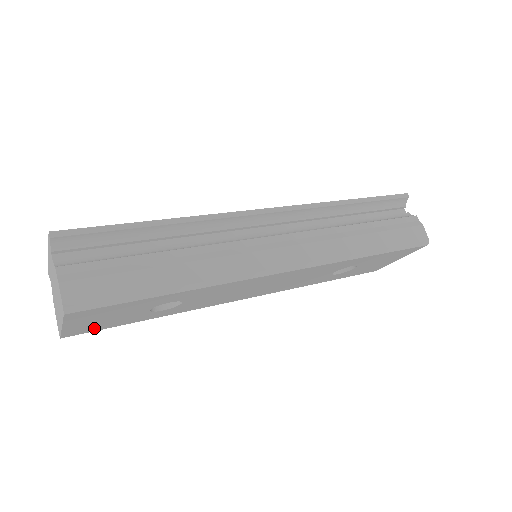
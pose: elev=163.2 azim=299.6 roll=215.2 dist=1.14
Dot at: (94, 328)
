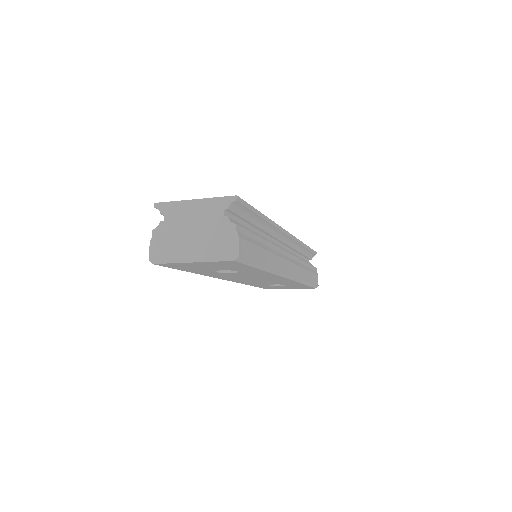
Dot at: (177, 266)
